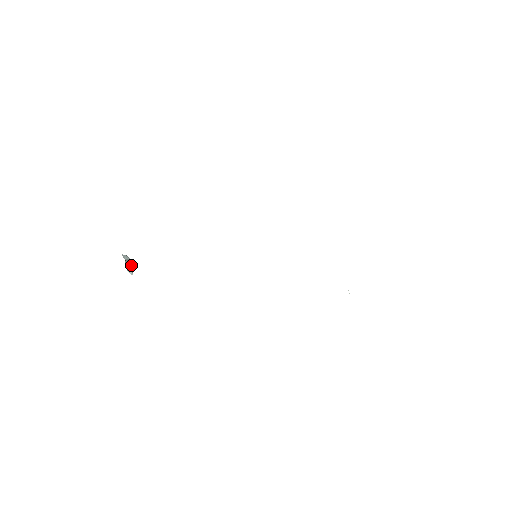
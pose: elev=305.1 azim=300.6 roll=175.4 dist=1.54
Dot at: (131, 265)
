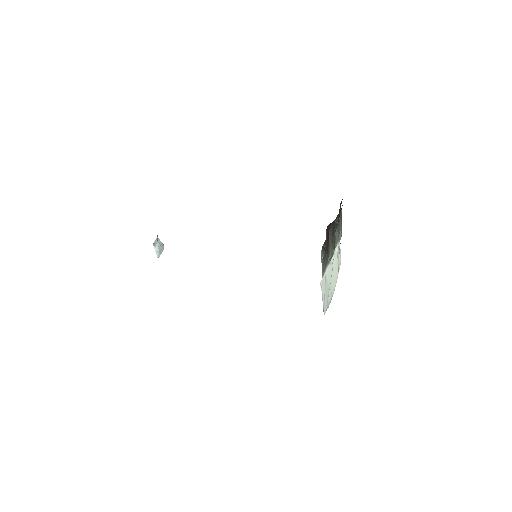
Dot at: (161, 250)
